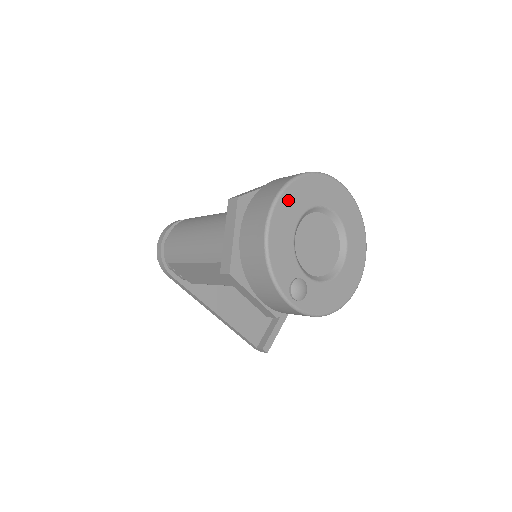
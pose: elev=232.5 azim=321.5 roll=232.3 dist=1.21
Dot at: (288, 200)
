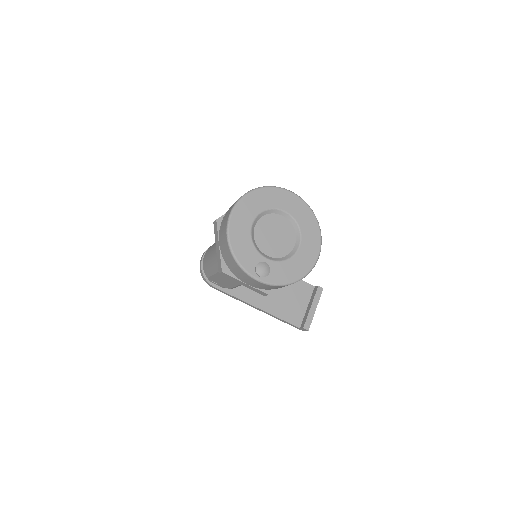
Dot at: (240, 212)
